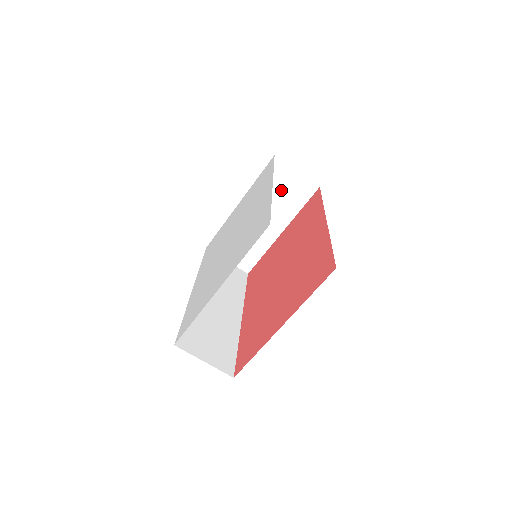
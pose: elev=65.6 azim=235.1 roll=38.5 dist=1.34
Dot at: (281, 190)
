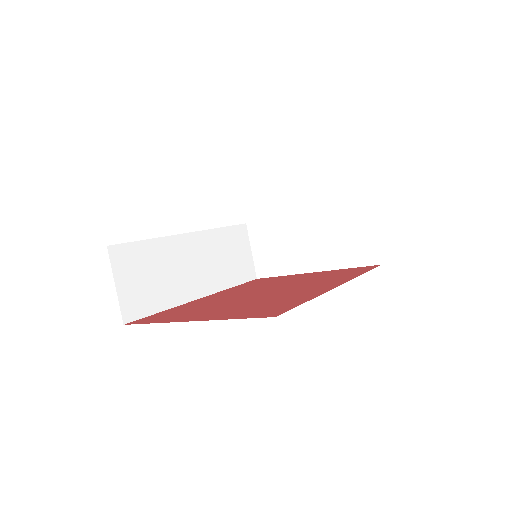
Dot at: (346, 234)
